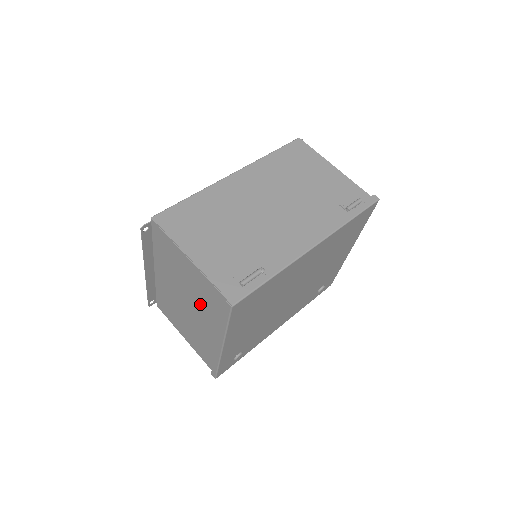
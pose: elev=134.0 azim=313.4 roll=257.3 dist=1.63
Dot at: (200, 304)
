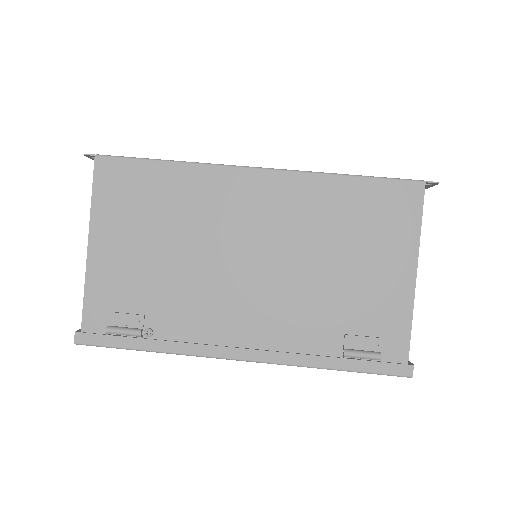
Dot at: occluded
